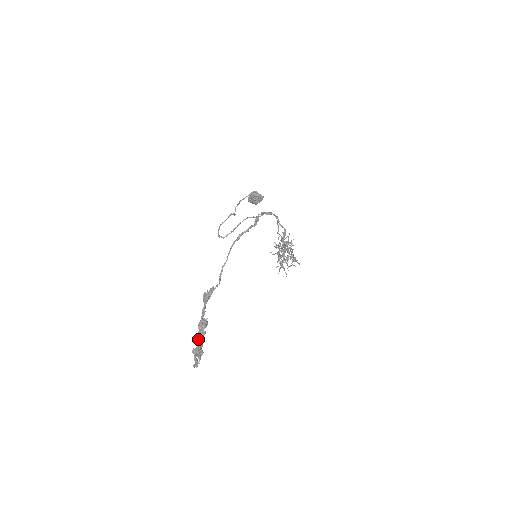
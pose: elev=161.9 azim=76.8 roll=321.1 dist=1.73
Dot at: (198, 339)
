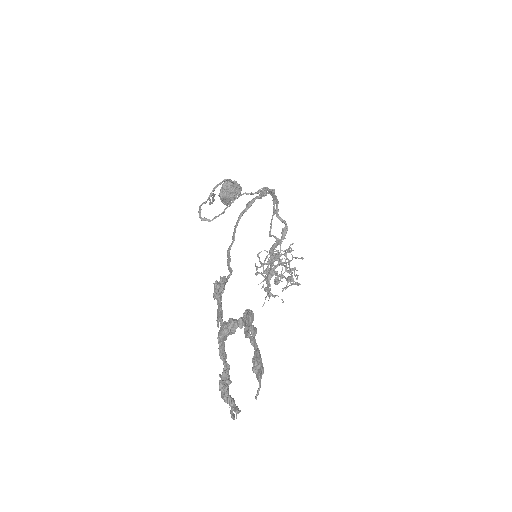
Dot at: (252, 338)
